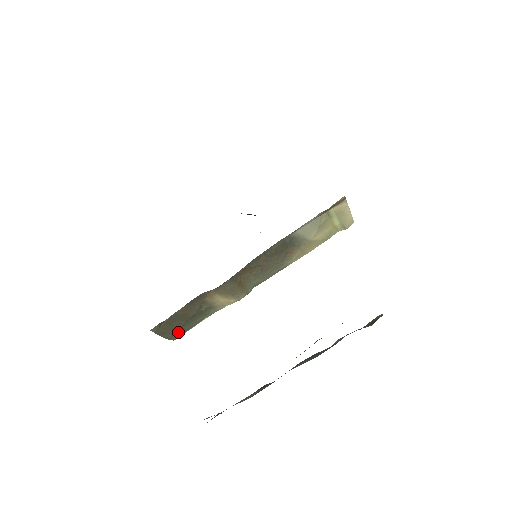
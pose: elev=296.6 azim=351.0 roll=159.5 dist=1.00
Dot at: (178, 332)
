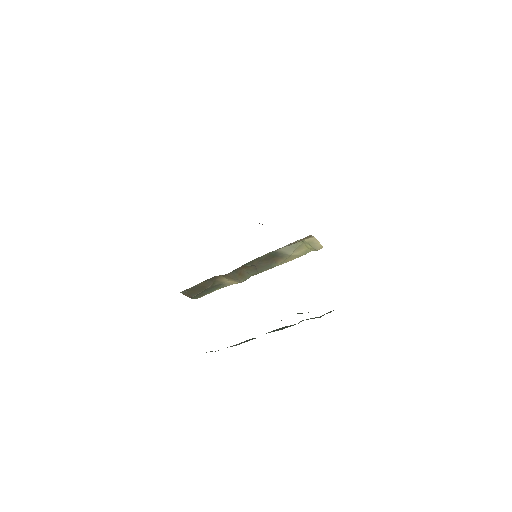
Dot at: (199, 295)
